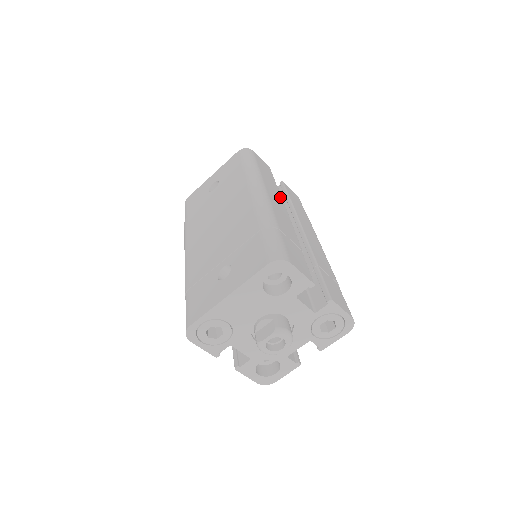
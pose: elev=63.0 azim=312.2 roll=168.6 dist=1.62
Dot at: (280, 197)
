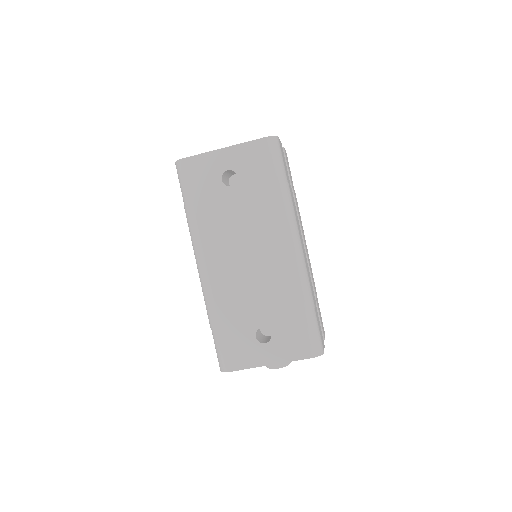
Dot at: (297, 217)
